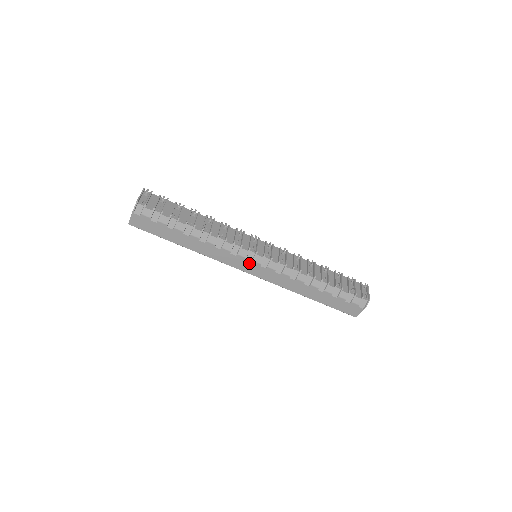
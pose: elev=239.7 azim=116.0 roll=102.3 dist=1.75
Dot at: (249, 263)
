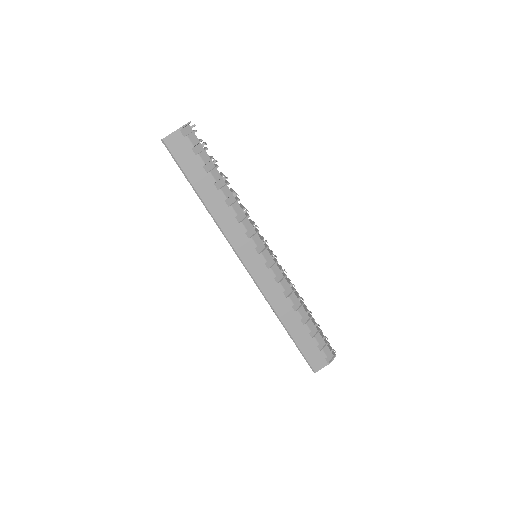
Dot at: (256, 254)
